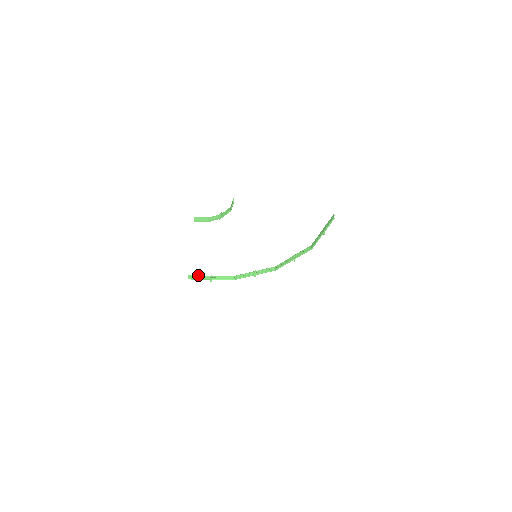
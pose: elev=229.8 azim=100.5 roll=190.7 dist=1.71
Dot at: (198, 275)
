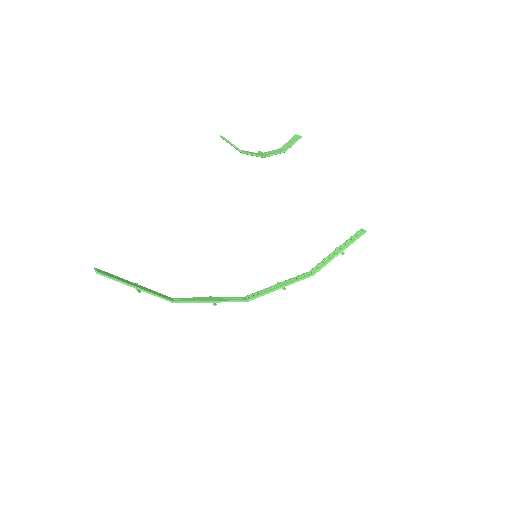
Dot at: occluded
